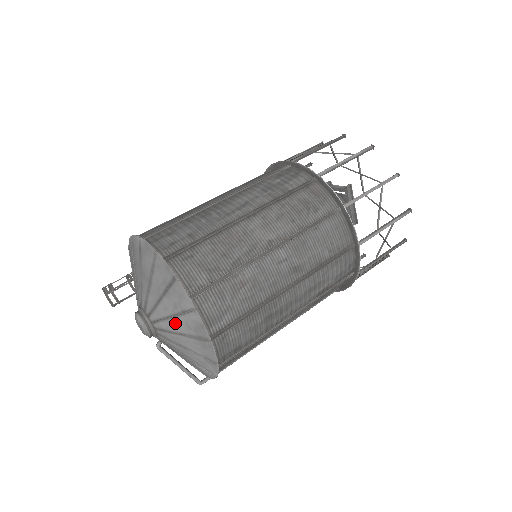
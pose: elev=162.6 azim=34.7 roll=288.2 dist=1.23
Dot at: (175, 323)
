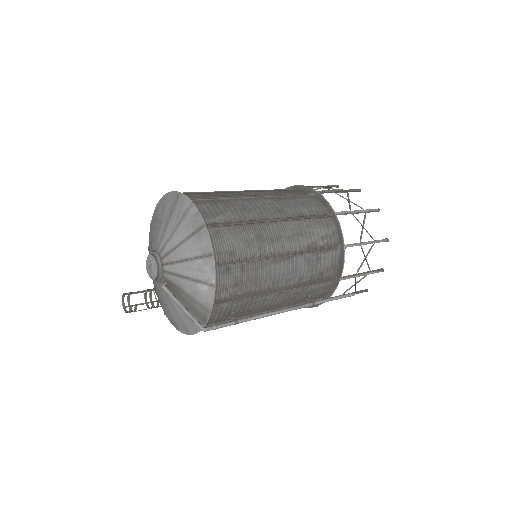
Dot at: (177, 234)
